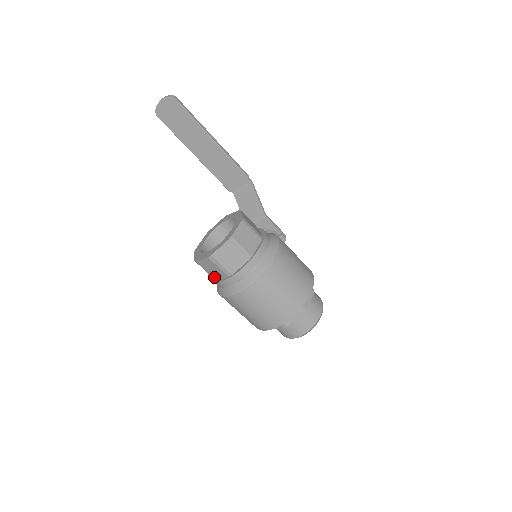
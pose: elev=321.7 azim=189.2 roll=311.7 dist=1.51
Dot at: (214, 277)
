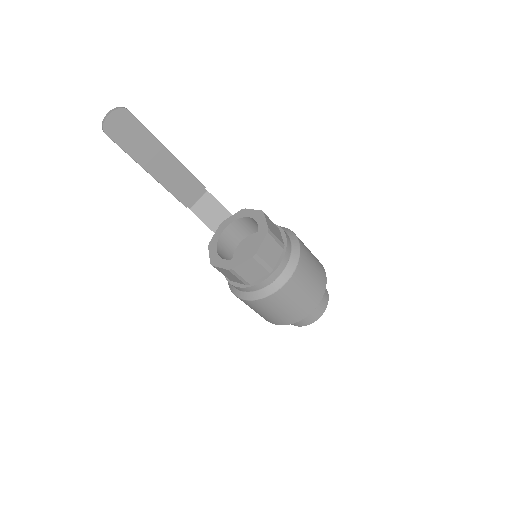
Dot at: (249, 281)
